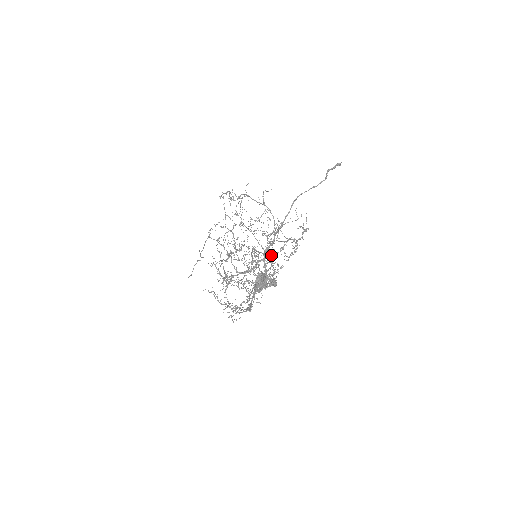
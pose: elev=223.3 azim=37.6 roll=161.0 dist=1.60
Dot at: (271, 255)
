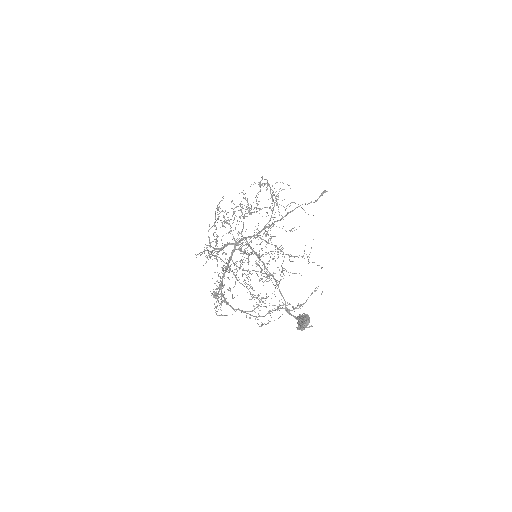
Dot at: (257, 254)
